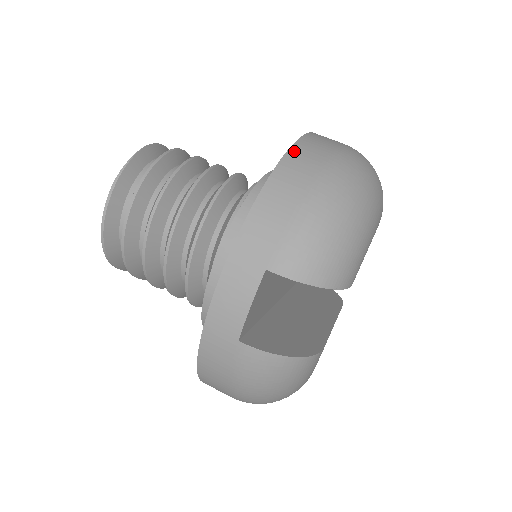
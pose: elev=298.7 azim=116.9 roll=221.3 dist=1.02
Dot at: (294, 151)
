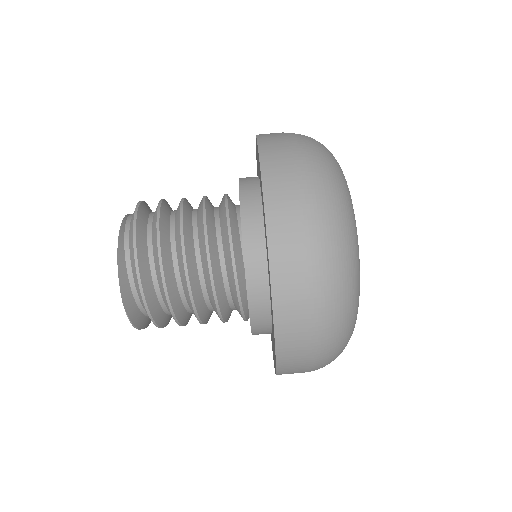
Dot at: (280, 351)
